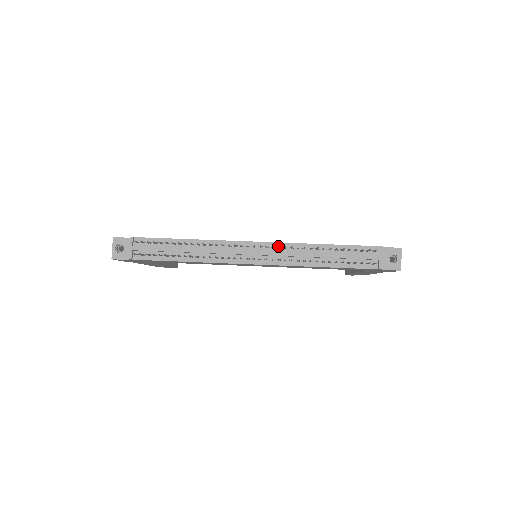
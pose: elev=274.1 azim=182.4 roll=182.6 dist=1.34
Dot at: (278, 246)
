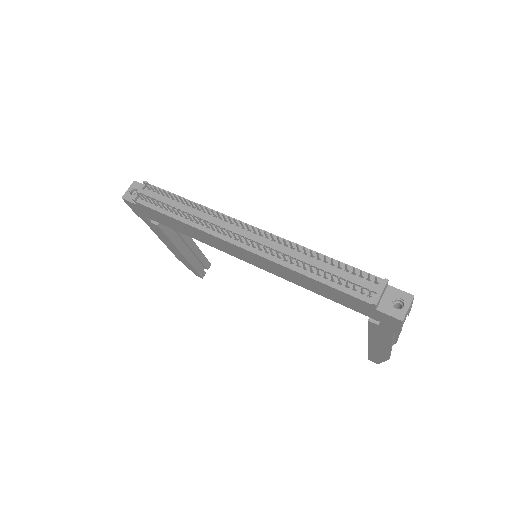
Dot at: (273, 238)
